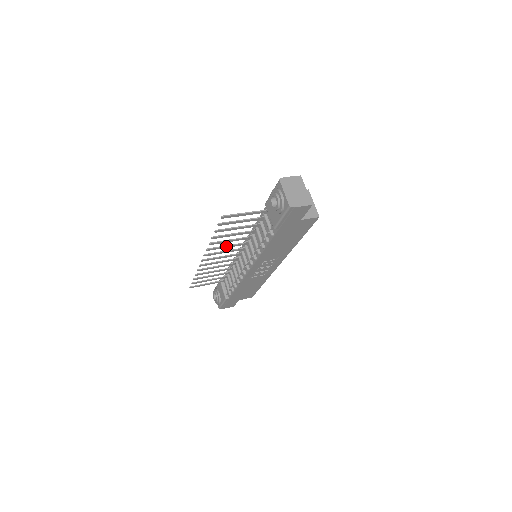
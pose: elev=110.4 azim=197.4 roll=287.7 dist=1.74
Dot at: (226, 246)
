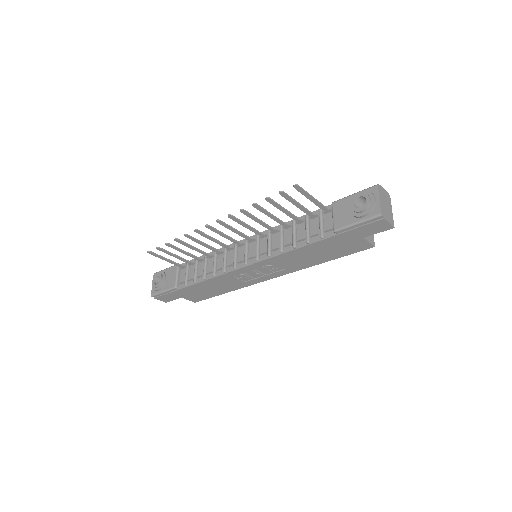
Dot at: (247, 225)
